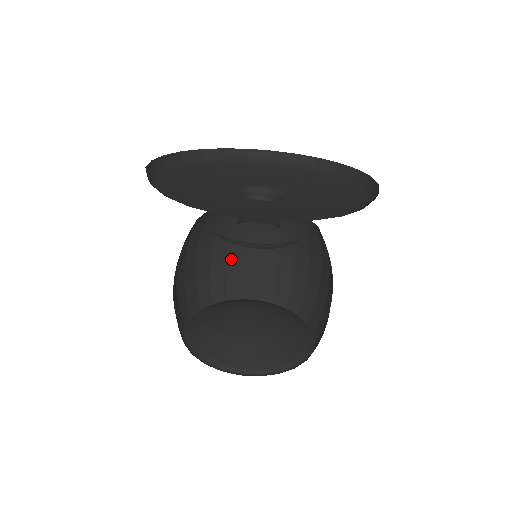
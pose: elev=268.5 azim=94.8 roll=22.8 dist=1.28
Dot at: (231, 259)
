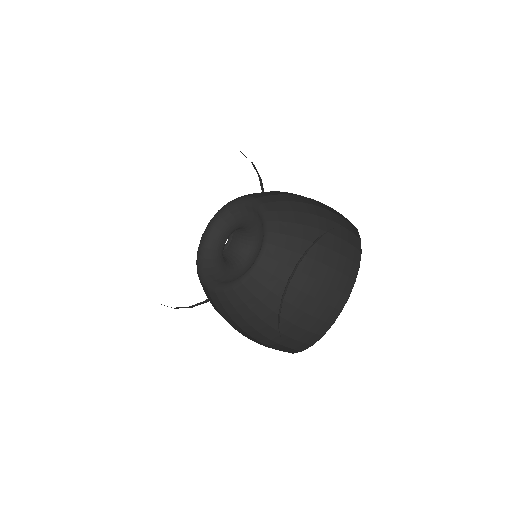
Dot at: (268, 335)
